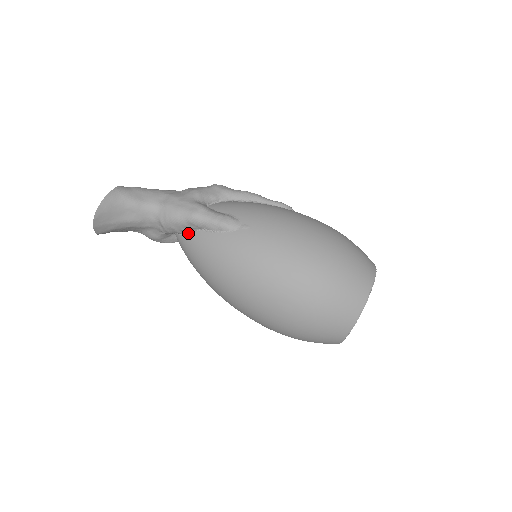
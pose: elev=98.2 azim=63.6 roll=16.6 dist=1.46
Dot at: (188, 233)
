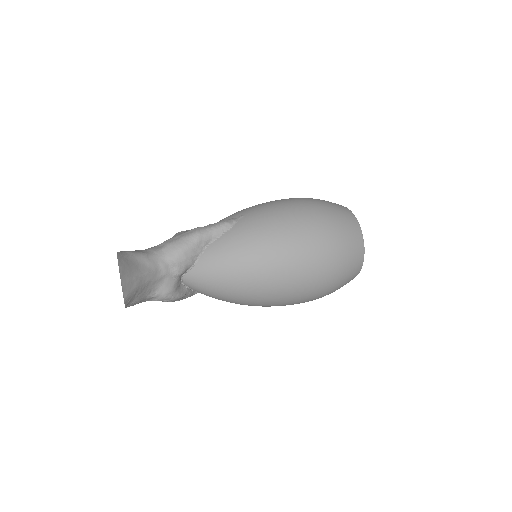
Dot at: (200, 257)
